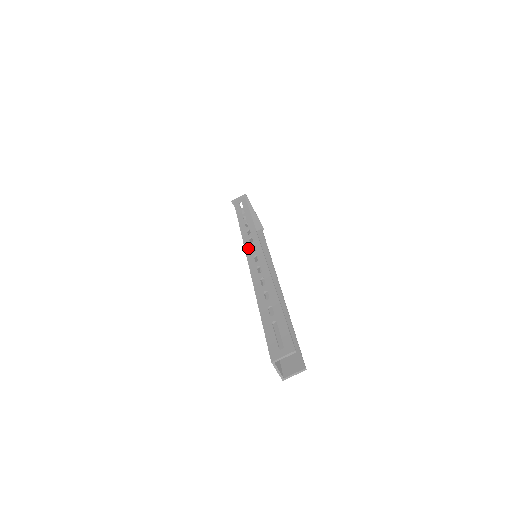
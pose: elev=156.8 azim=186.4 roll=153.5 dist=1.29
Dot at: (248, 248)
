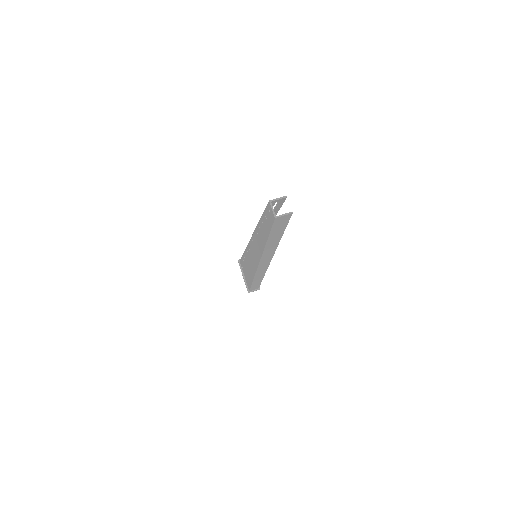
Dot at: occluded
